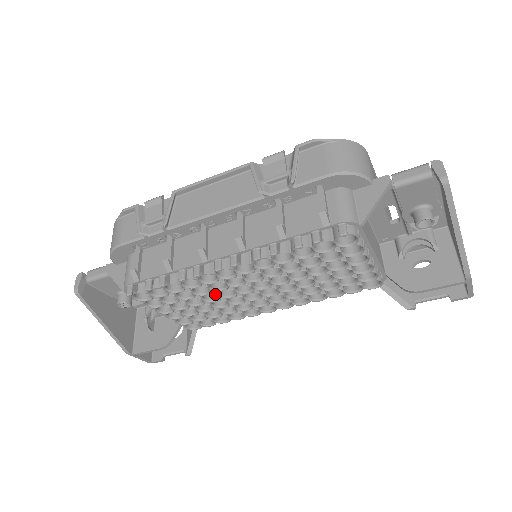
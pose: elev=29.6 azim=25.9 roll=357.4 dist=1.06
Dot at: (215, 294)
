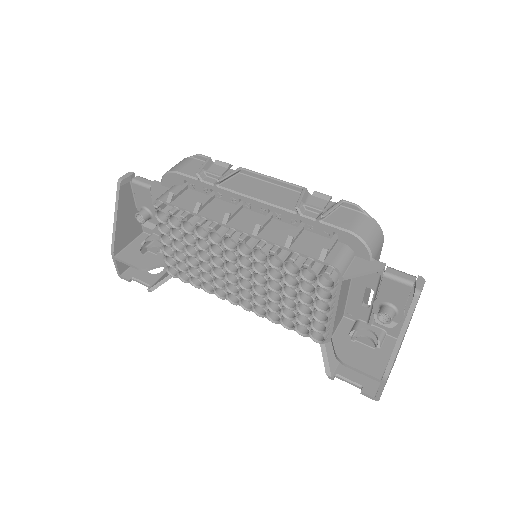
Dot at: (209, 255)
